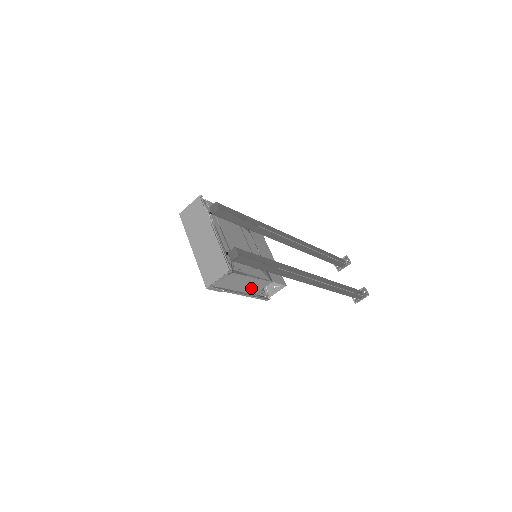
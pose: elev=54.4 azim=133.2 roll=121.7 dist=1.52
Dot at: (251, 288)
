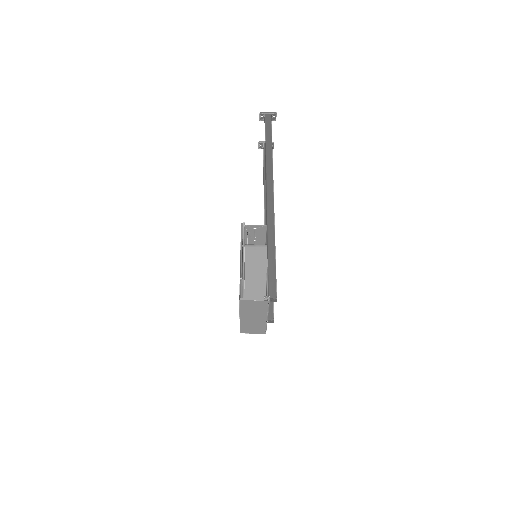
Dot at: occluded
